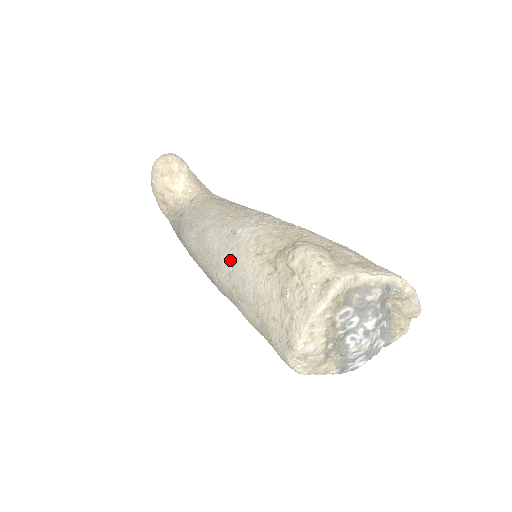
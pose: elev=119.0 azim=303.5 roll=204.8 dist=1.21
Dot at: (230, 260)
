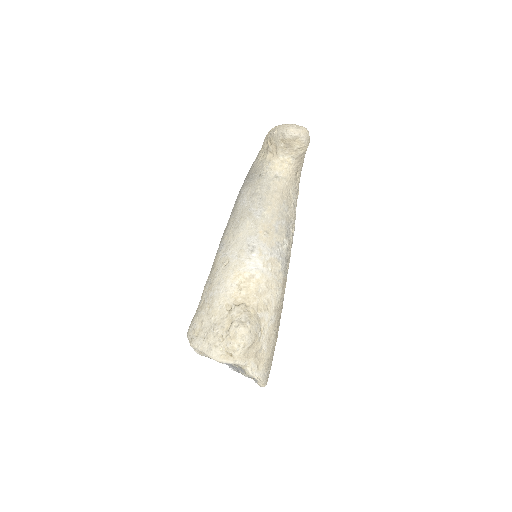
Dot at: (231, 260)
